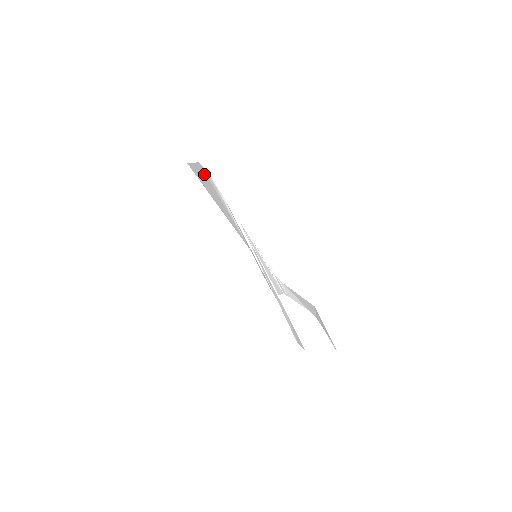
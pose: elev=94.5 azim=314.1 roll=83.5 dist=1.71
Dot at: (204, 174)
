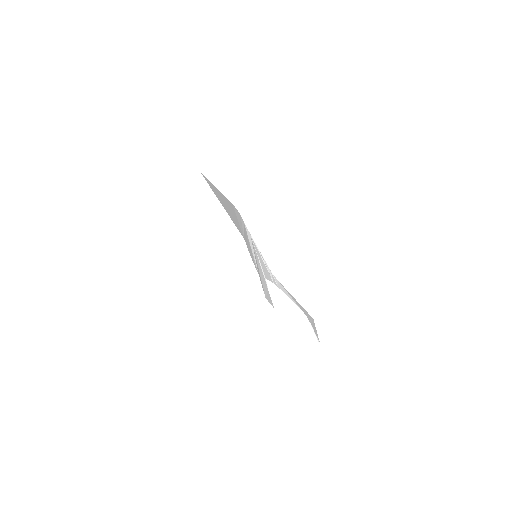
Dot at: (229, 204)
